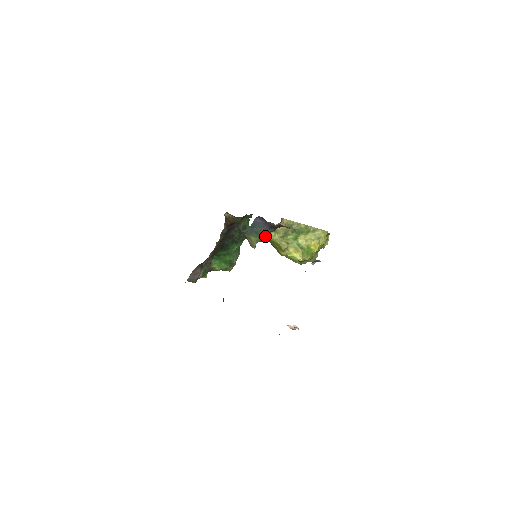
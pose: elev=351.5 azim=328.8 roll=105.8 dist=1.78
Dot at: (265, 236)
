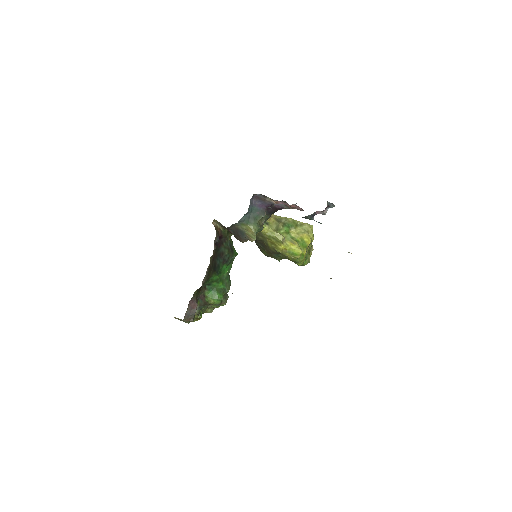
Dot at: (262, 225)
